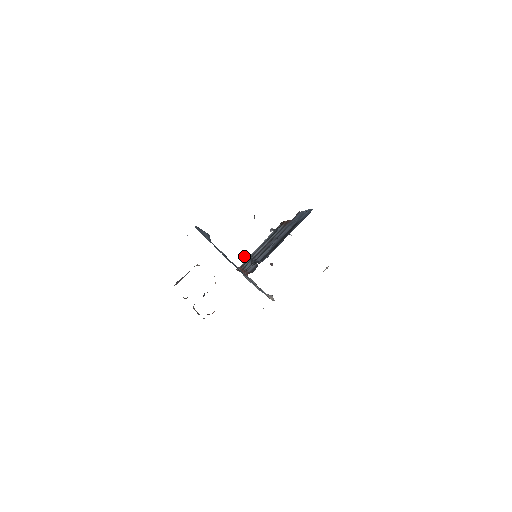
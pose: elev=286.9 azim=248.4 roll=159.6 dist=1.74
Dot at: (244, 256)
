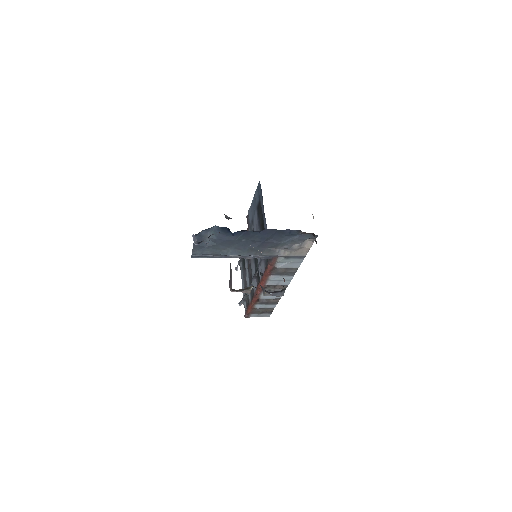
Dot at: (239, 303)
